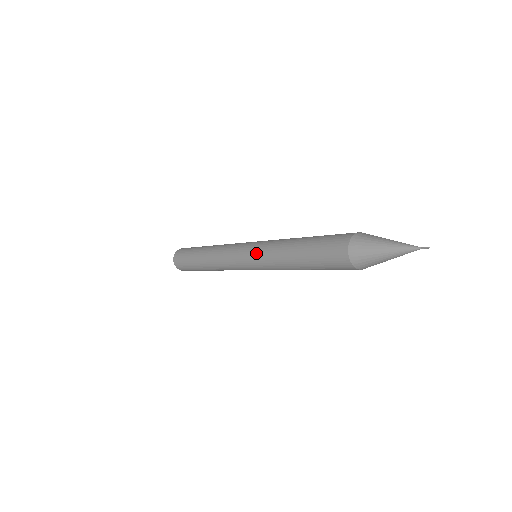
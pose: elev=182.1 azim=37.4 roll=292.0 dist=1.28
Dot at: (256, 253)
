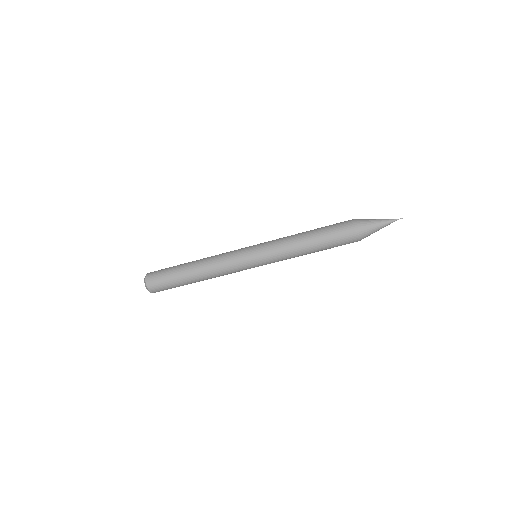
Dot at: occluded
